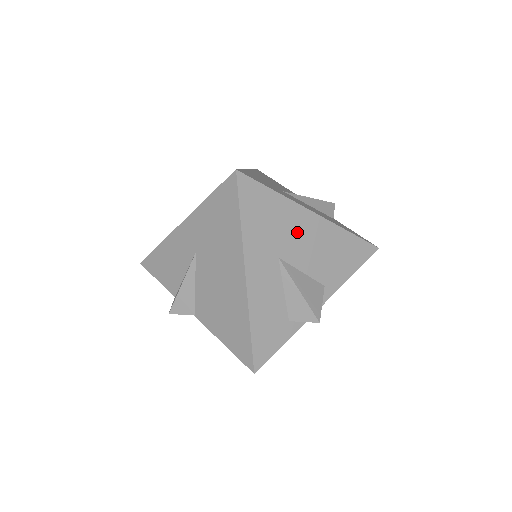
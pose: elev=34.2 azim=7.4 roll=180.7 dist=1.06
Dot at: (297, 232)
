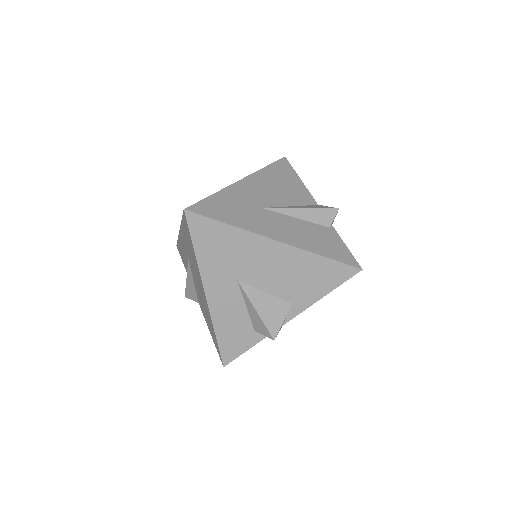
Dot at: (256, 258)
